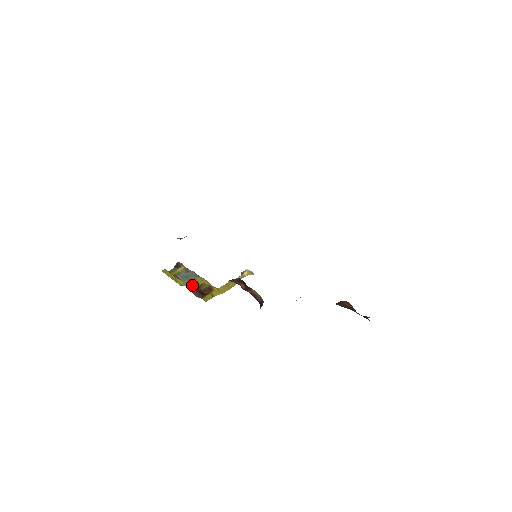
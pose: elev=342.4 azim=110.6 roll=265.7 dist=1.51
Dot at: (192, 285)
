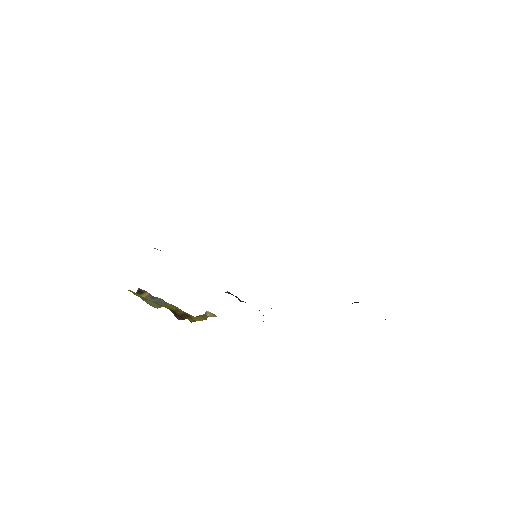
Dot at: (168, 307)
